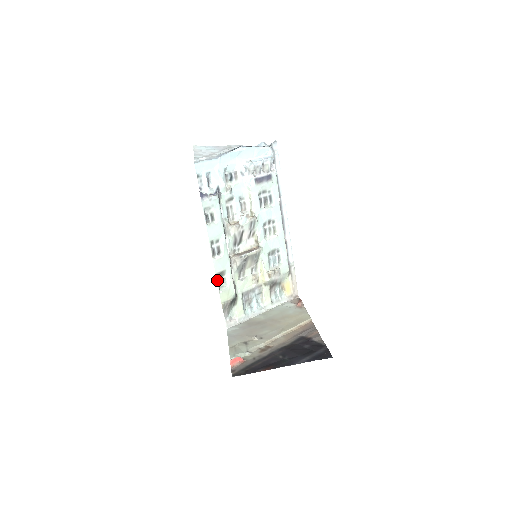
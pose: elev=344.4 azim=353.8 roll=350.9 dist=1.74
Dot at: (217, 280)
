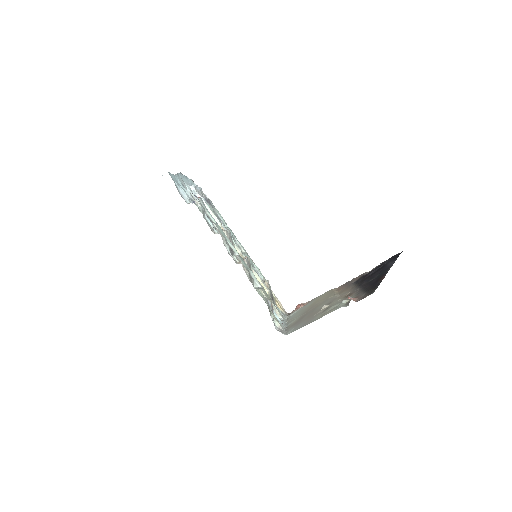
Dot at: occluded
